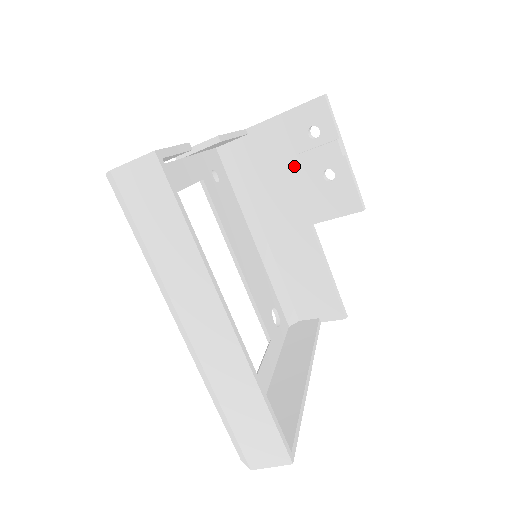
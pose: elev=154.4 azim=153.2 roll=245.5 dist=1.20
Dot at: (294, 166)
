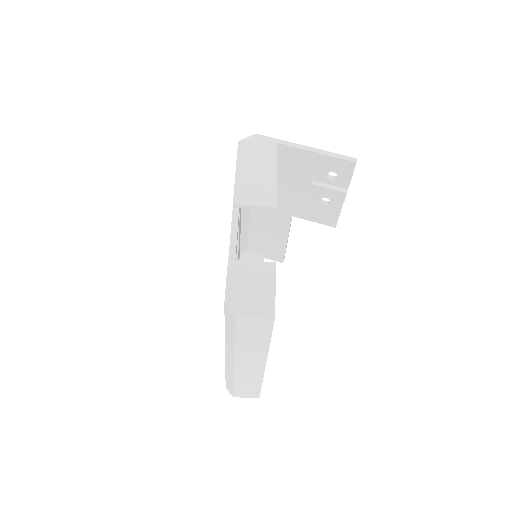
Dot at: (302, 184)
